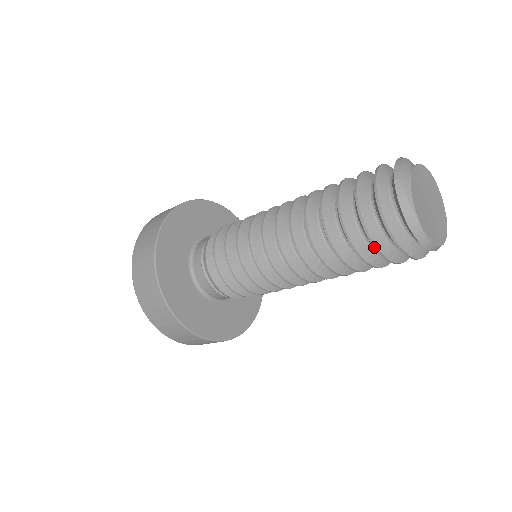
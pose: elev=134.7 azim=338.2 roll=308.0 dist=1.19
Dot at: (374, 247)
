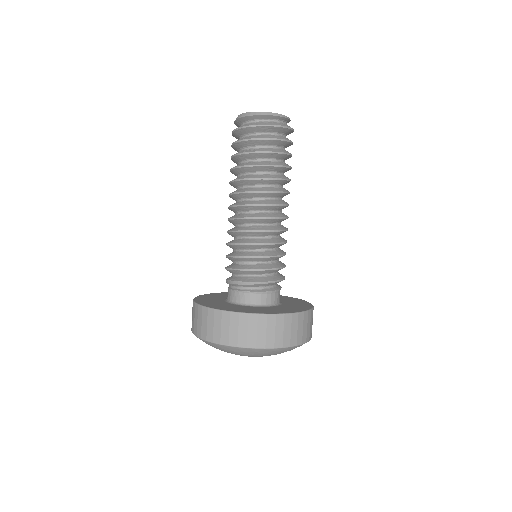
Dot at: (237, 142)
